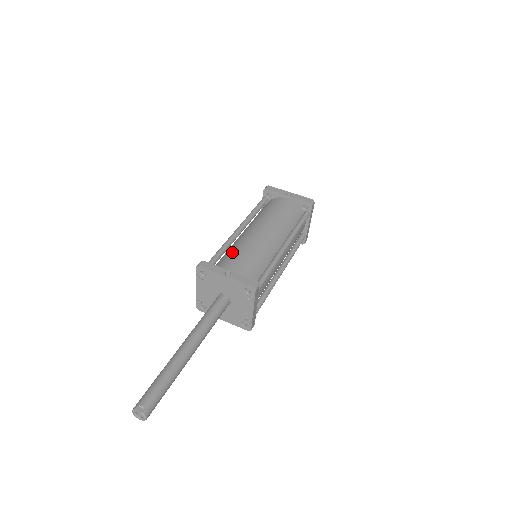
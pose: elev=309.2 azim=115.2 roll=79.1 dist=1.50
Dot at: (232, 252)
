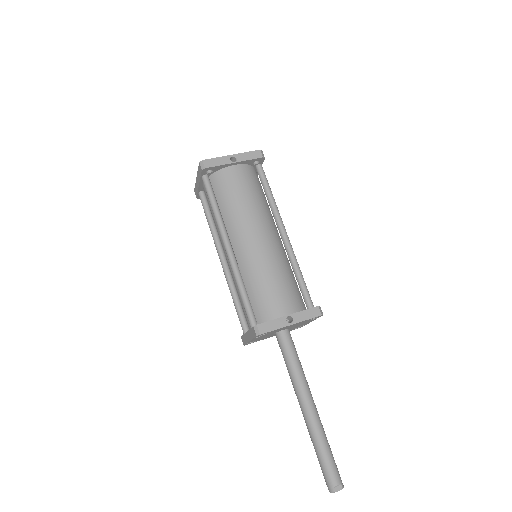
Dot at: (259, 286)
